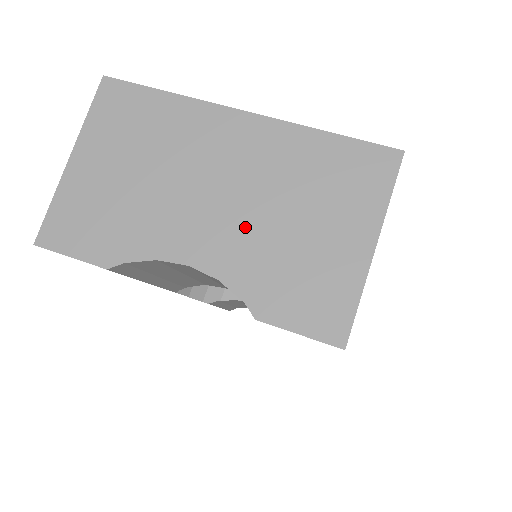
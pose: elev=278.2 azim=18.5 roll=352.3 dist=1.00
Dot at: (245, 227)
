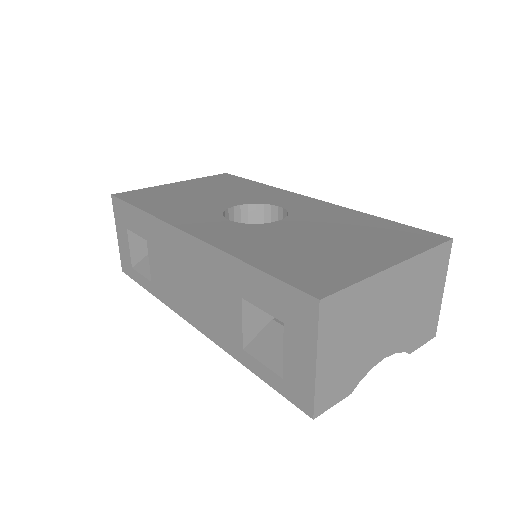
Dot at: (403, 322)
